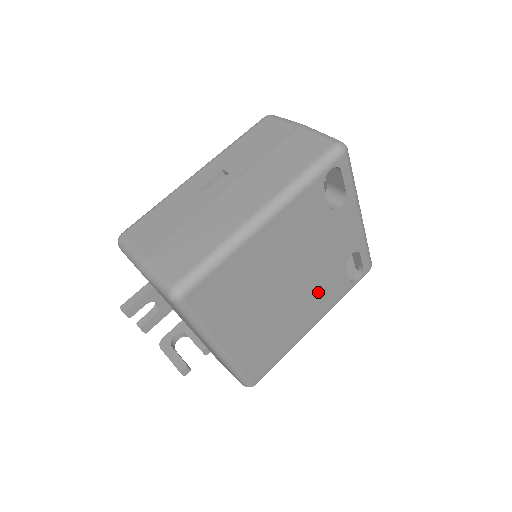
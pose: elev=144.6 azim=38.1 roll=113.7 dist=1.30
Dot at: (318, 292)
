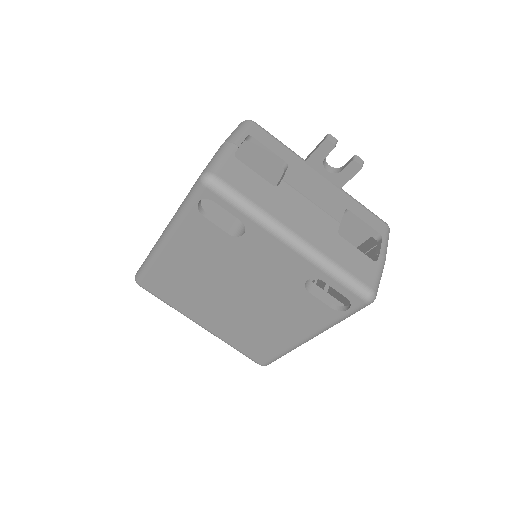
Dot at: (283, 308)
